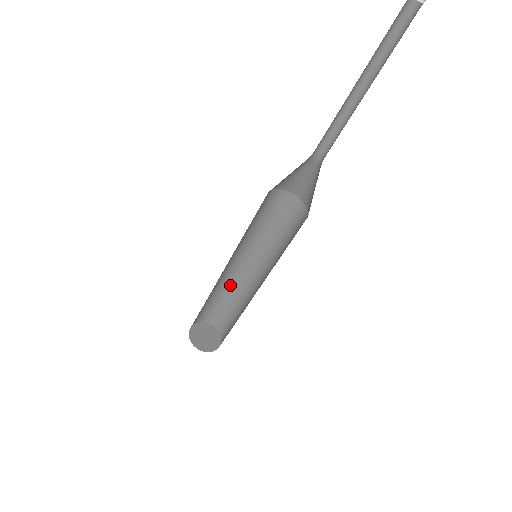
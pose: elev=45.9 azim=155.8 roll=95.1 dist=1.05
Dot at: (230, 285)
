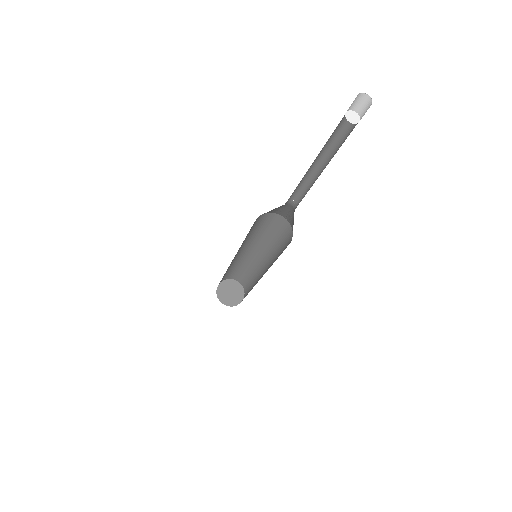
Dot at: (251, 264)
